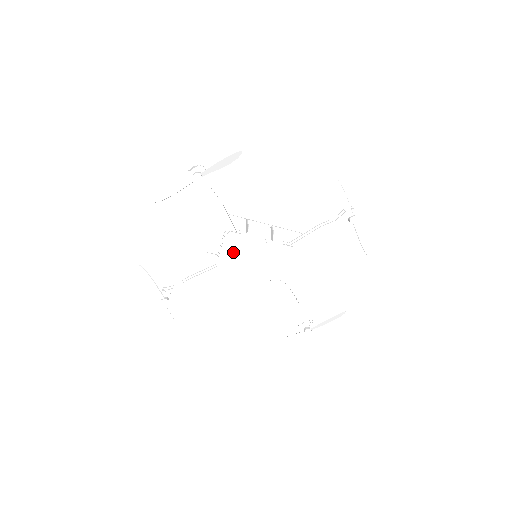
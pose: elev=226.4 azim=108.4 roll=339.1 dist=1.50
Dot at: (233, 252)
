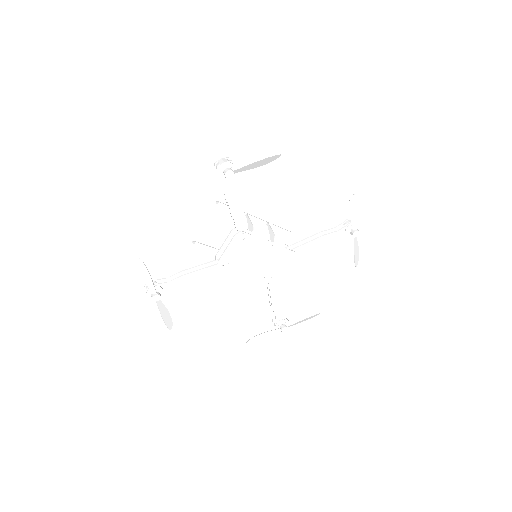
Dot at: (238, 252)
